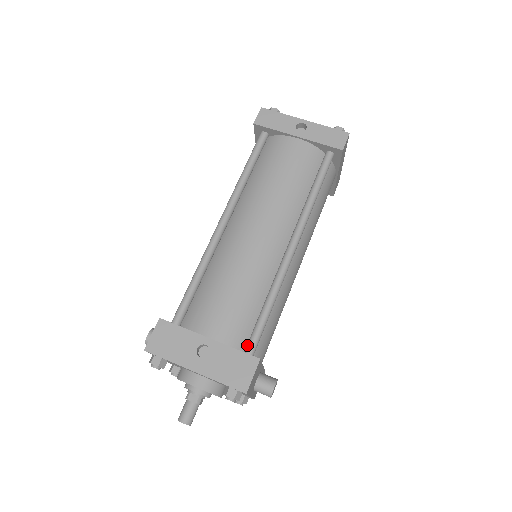
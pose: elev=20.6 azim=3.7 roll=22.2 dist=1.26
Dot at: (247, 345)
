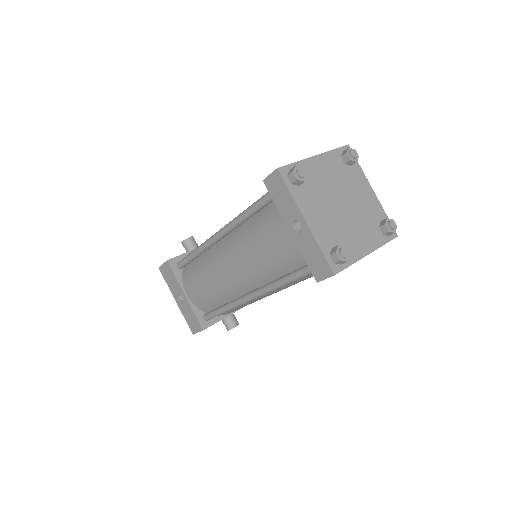
Dot at: (206, 314)
